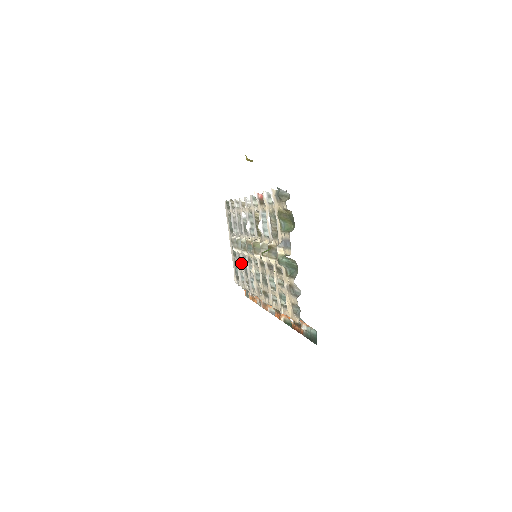
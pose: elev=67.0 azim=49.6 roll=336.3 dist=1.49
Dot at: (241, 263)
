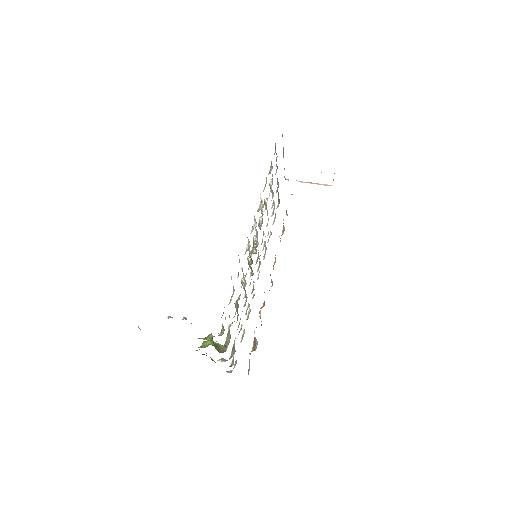
Dot at: occluded
